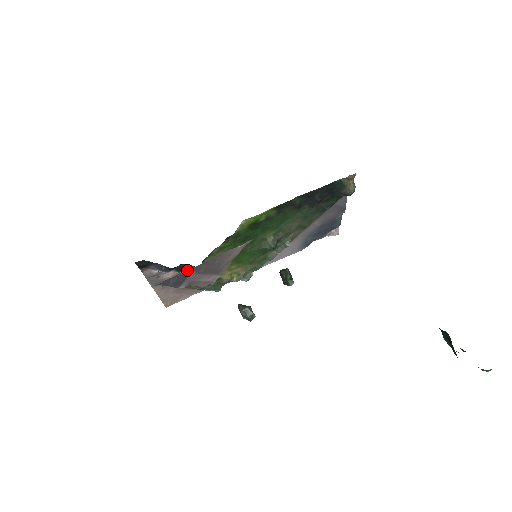
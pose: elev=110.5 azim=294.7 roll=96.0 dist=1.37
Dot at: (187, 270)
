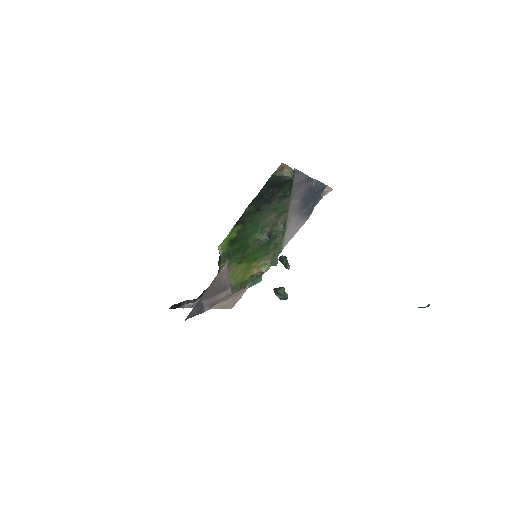
Dot at: occluded
